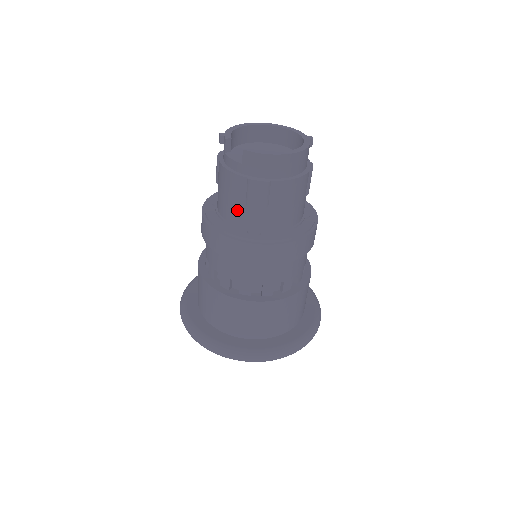
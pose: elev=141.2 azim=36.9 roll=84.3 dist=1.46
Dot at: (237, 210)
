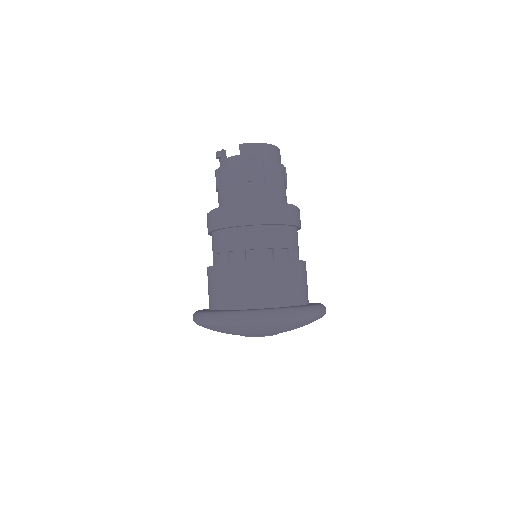
Dot at: (241, 190)
